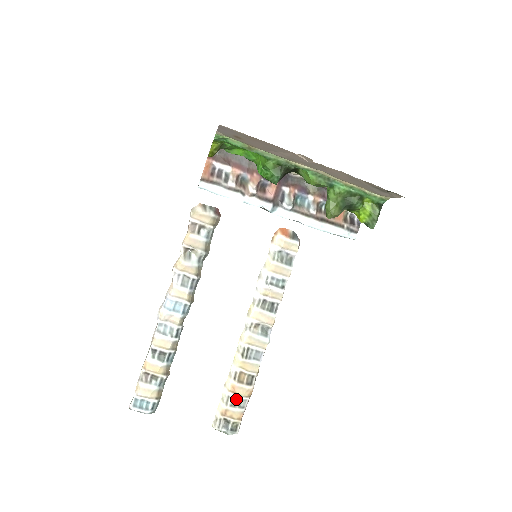
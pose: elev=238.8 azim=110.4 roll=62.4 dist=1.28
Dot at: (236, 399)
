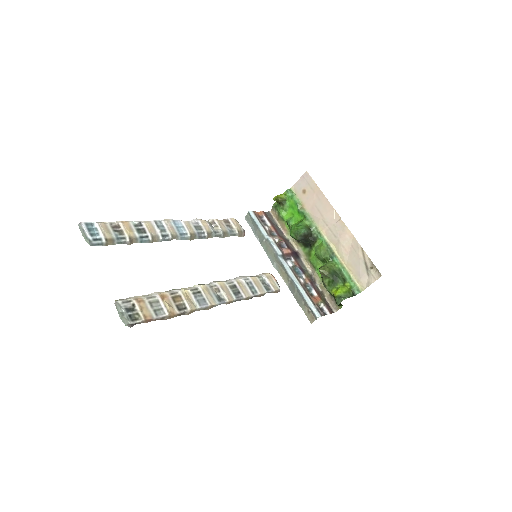
Dot at: (158, 304)
